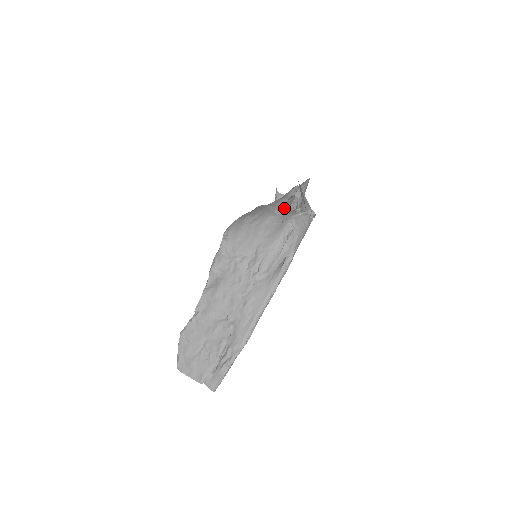
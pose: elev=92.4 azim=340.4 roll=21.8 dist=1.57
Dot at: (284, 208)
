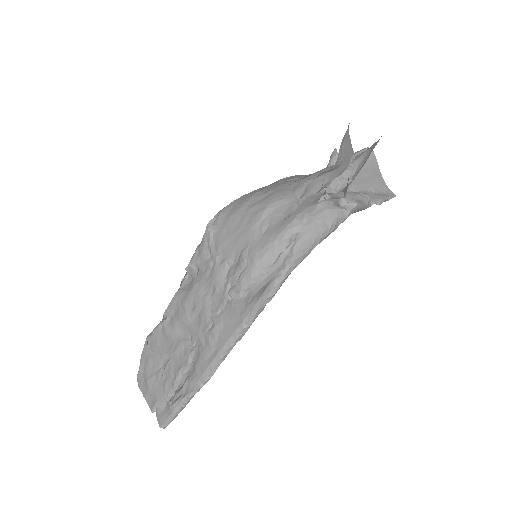
Dot at: occluded
